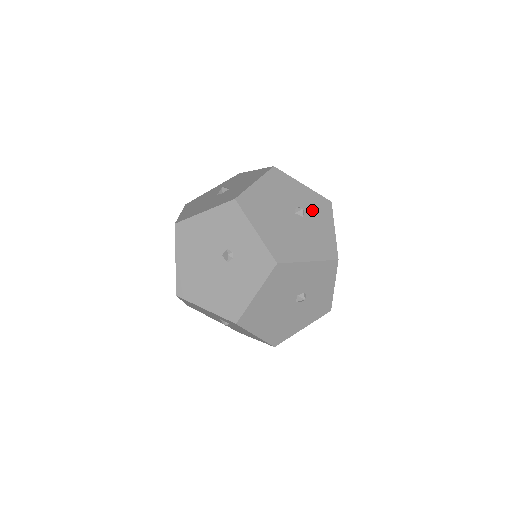
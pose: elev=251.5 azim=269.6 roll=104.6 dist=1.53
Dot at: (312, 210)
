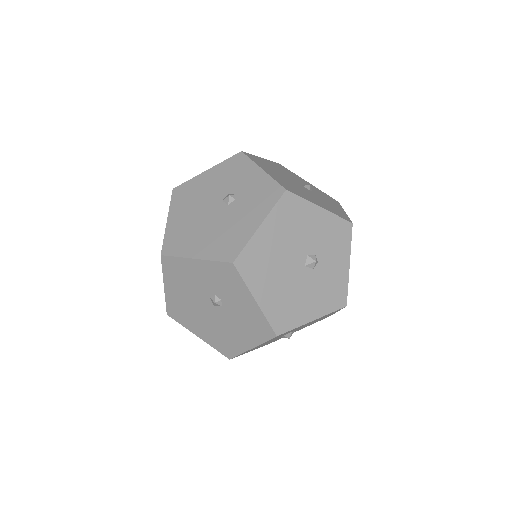
Dot at: (319, 194)
